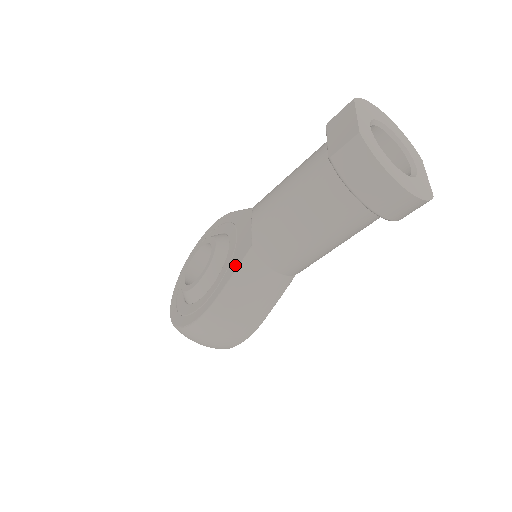
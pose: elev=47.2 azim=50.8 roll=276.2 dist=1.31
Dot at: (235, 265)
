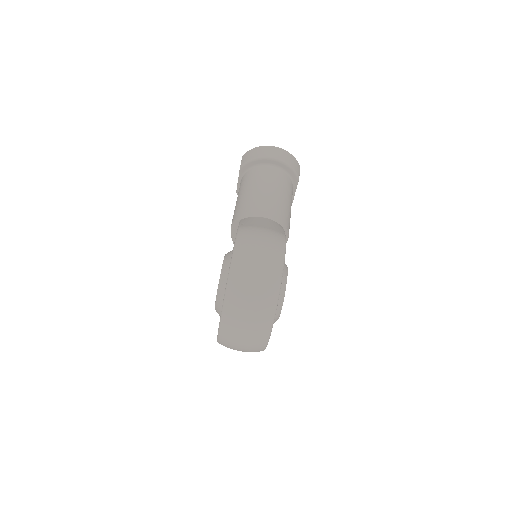
Dot at: occluded
